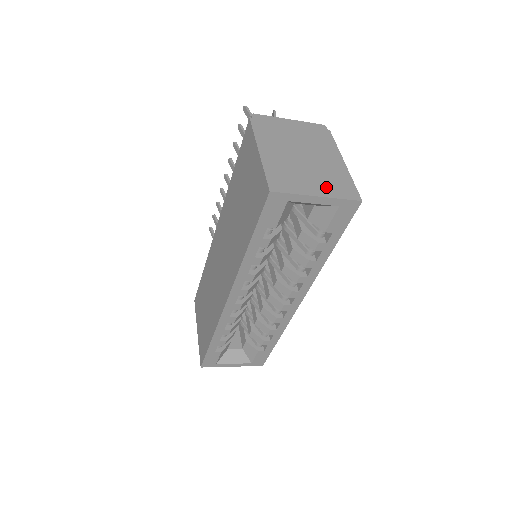
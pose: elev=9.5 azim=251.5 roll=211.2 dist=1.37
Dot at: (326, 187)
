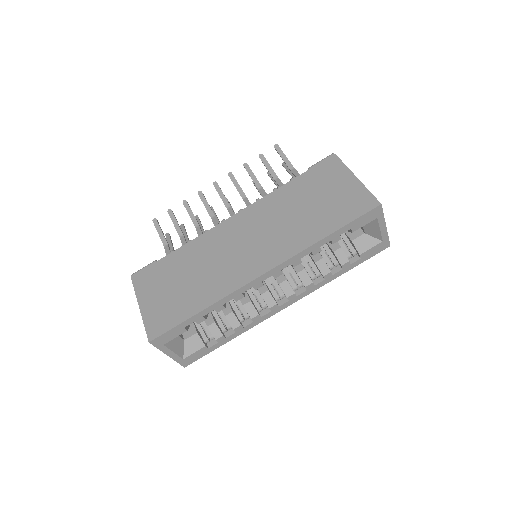
Dot at: occluded
